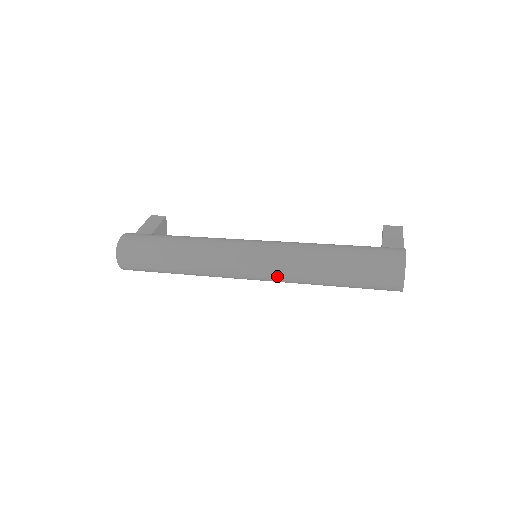
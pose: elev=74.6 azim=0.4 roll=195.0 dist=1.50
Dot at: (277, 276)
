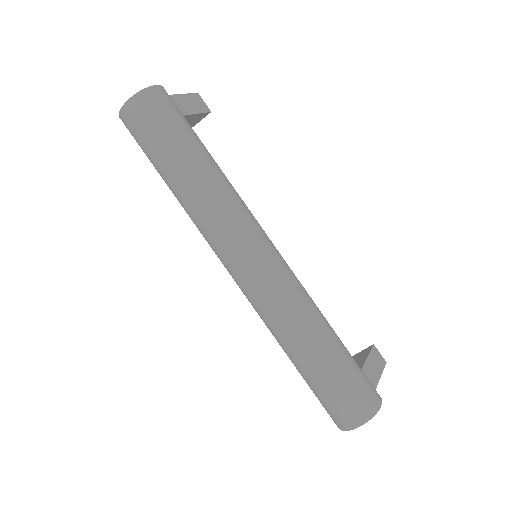
Dot at: (259, 302)
